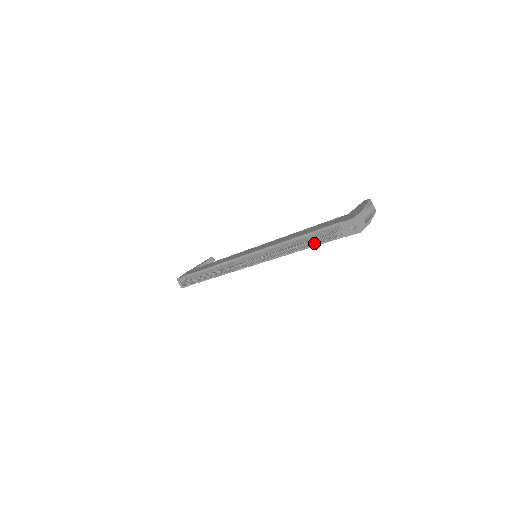
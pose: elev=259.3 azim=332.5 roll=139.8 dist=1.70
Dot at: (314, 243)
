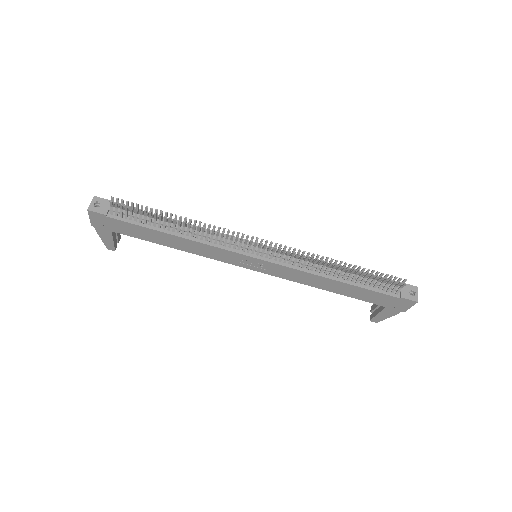
Dot at: (376, 276)
